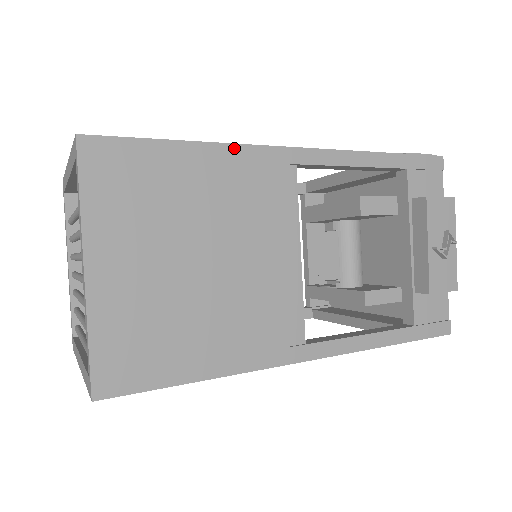
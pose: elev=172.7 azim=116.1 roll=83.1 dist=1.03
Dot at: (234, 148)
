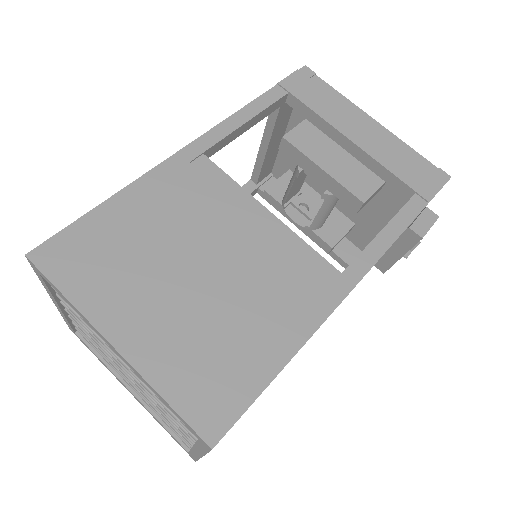
Dot at: occluded
